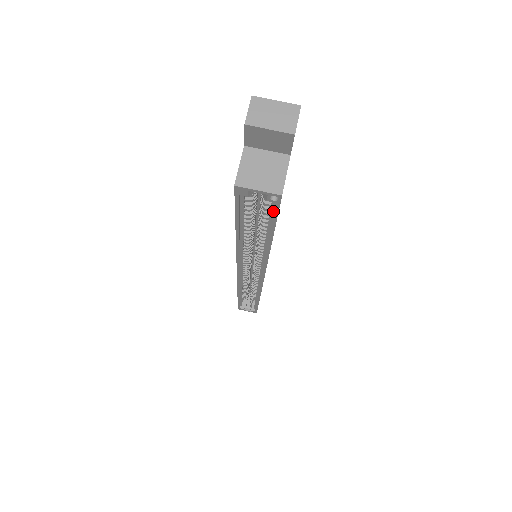
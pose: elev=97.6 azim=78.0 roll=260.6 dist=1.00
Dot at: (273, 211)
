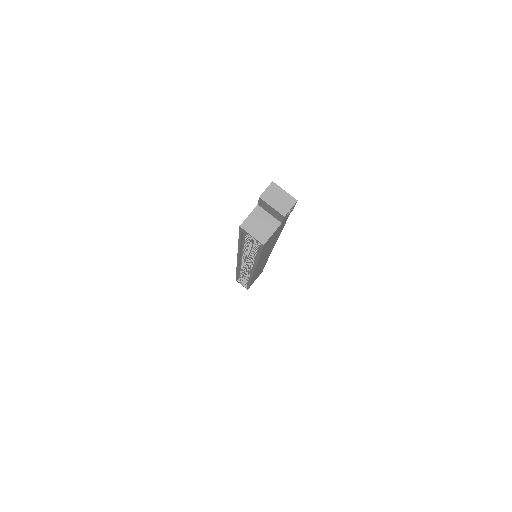
Dot at: occluded
